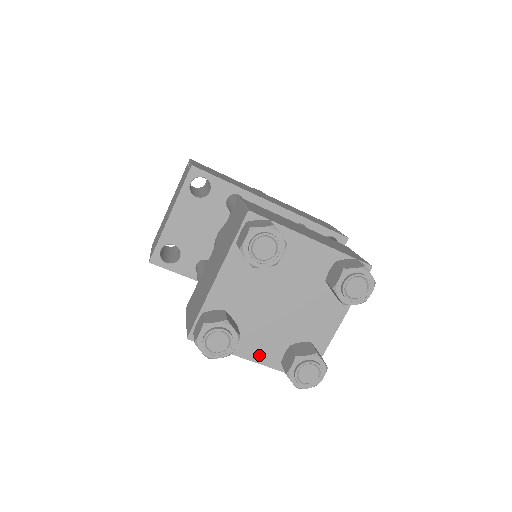
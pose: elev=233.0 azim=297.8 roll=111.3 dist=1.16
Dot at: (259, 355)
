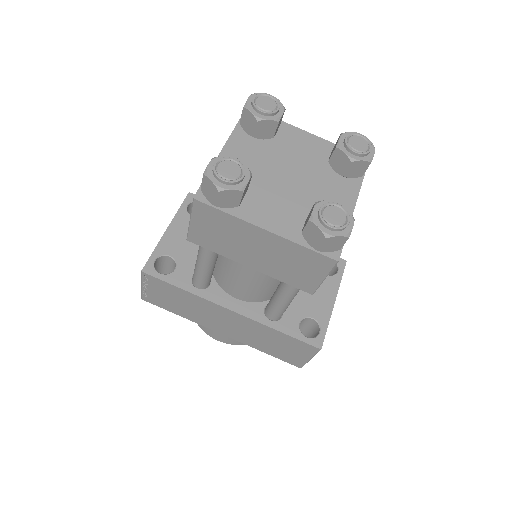
Dot at: (275, 225)
